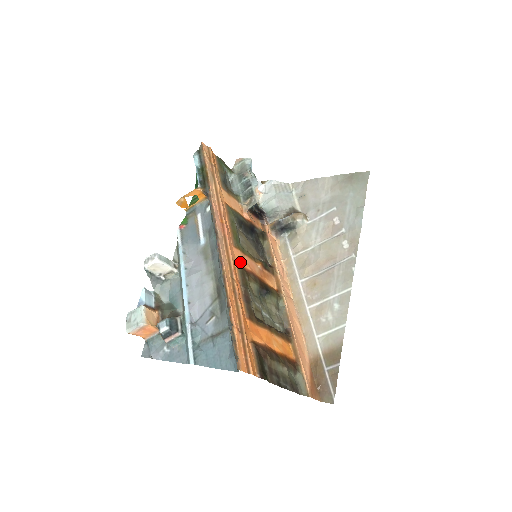
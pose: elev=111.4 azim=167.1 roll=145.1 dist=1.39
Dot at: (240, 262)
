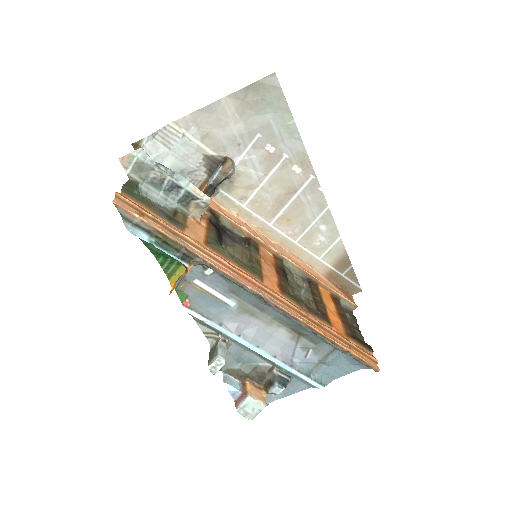
Dot at: (277, 288)
